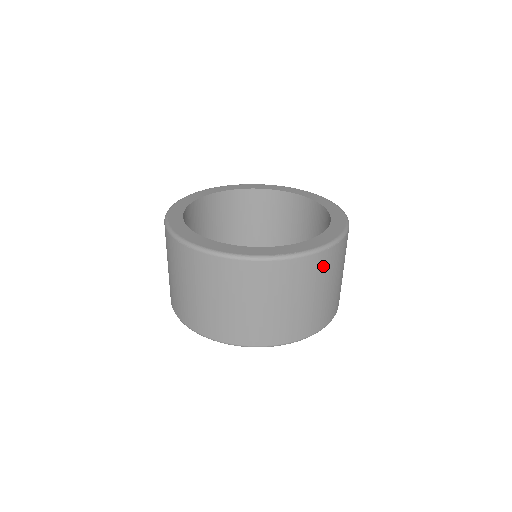
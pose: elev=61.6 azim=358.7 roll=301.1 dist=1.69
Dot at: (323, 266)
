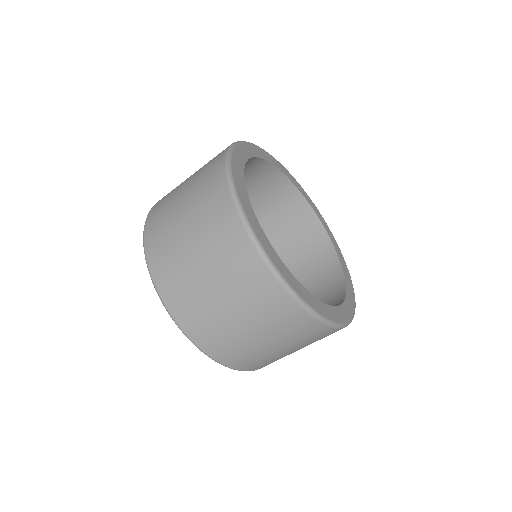
Dot at: (297, 327)
